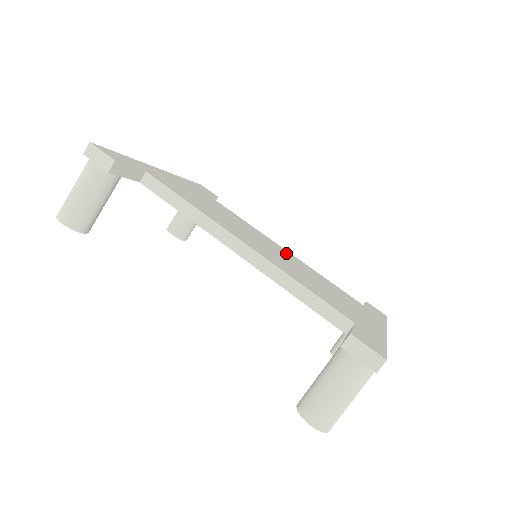
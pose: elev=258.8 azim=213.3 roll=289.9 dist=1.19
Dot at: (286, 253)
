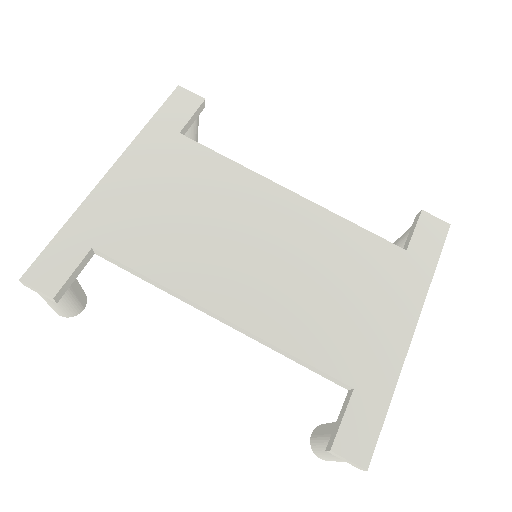
Dot at: (296, 218)
